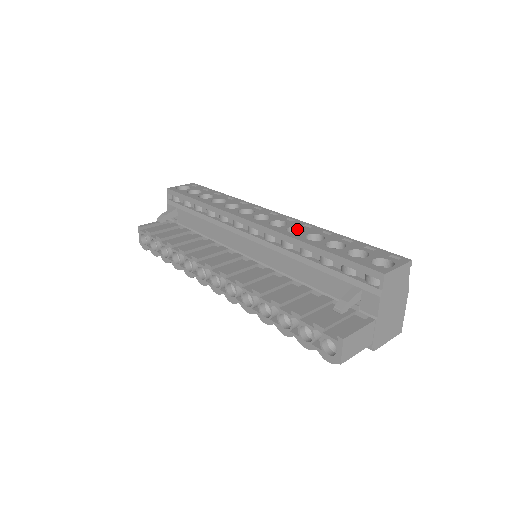
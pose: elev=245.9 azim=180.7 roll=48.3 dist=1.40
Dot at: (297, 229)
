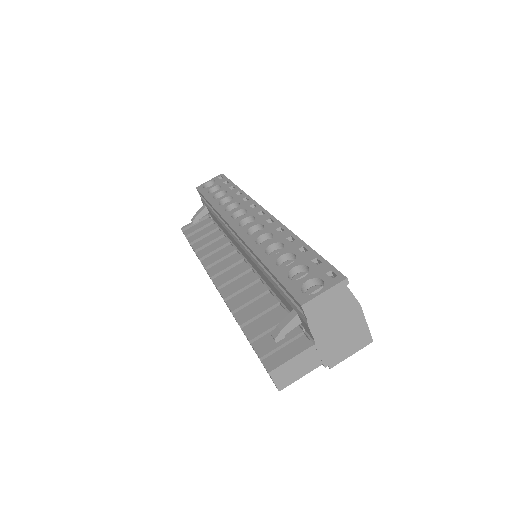
Dot at: (270, 235)
